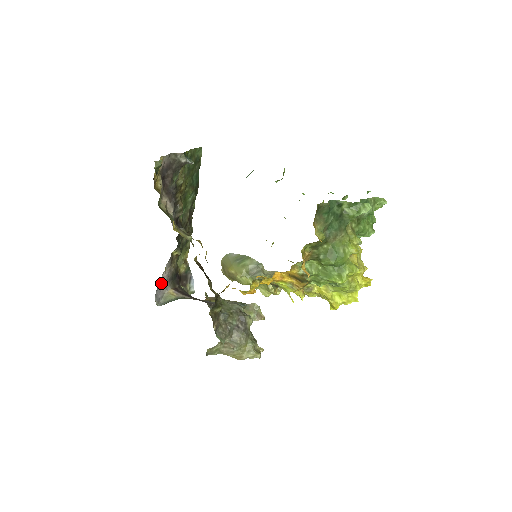
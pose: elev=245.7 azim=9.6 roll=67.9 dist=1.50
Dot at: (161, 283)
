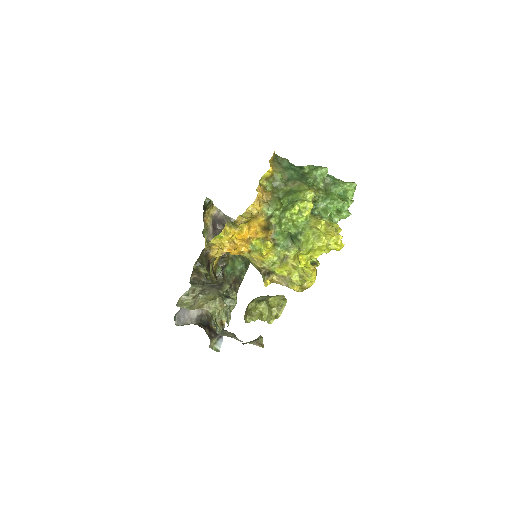
Dot at: (188, 312)
